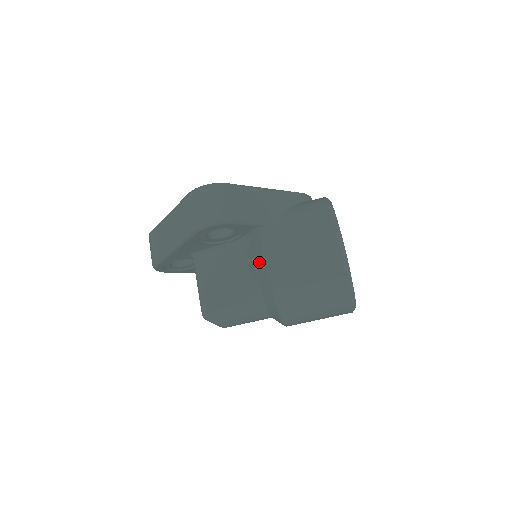
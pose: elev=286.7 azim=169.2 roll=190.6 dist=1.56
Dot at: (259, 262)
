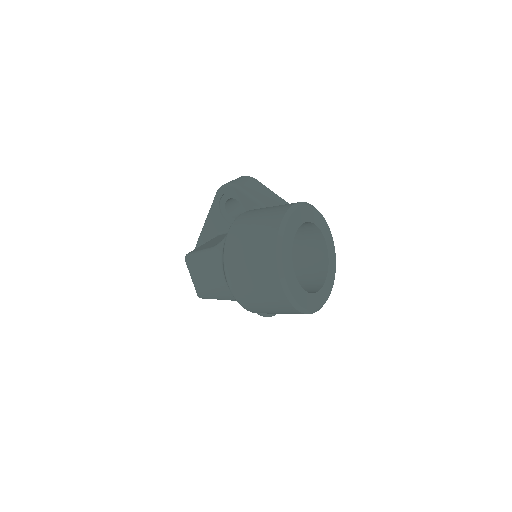
Dot at: occluded
